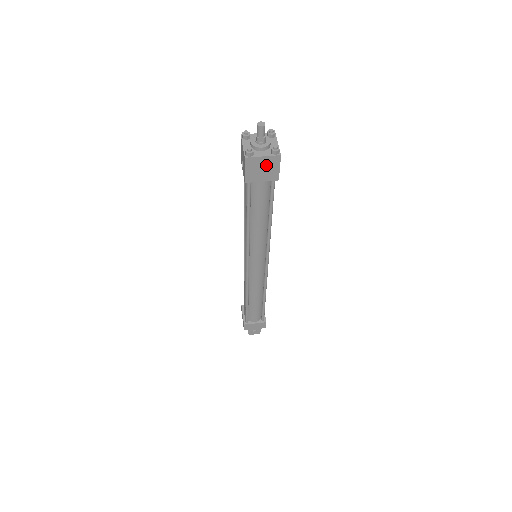
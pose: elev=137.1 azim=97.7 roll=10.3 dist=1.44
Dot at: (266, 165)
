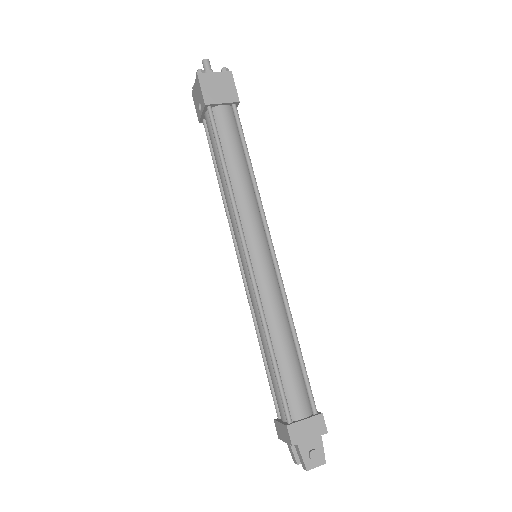
Dot at: (221, 83)
